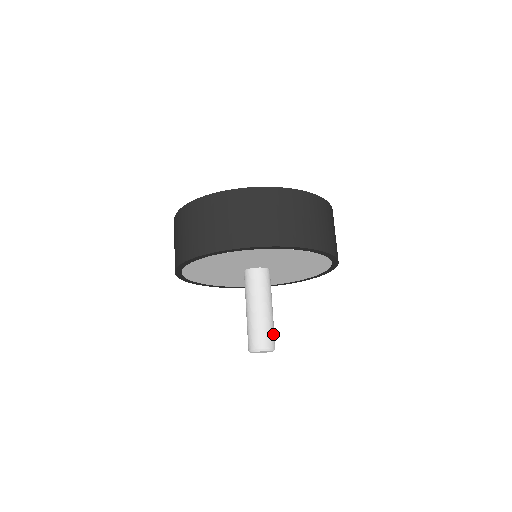
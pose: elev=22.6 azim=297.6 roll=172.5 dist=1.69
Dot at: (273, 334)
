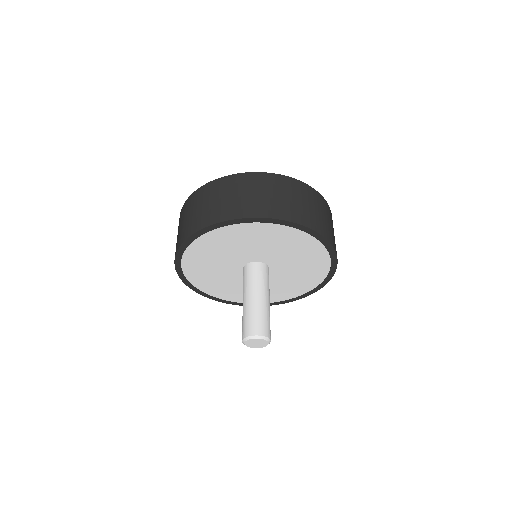
Dot at: occluded
